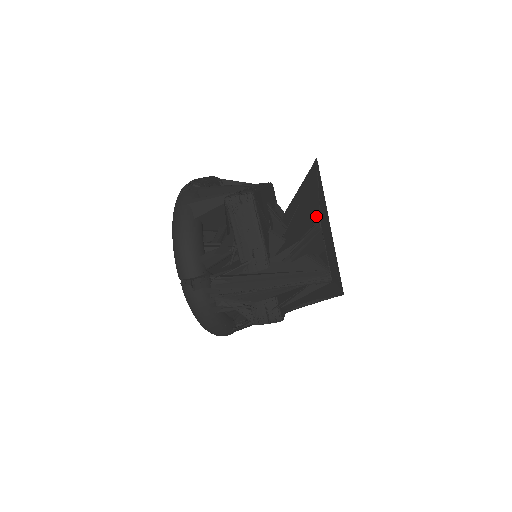
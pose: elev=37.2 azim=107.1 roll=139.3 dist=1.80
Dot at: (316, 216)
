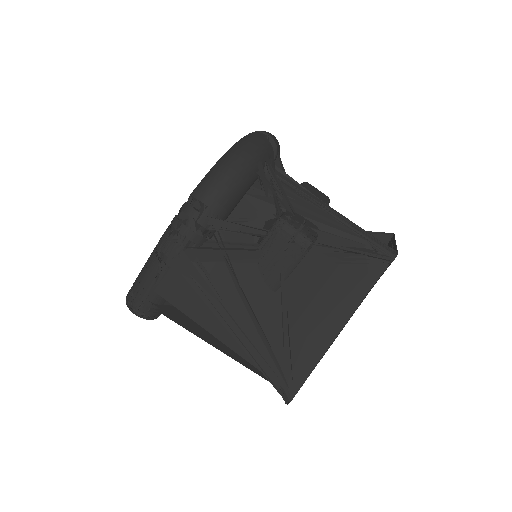
Dot at: occluded
